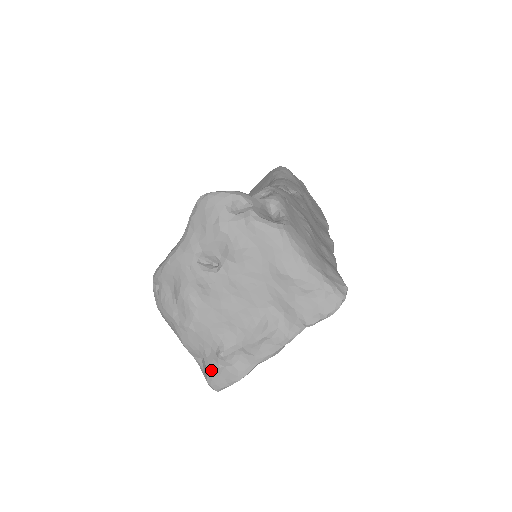
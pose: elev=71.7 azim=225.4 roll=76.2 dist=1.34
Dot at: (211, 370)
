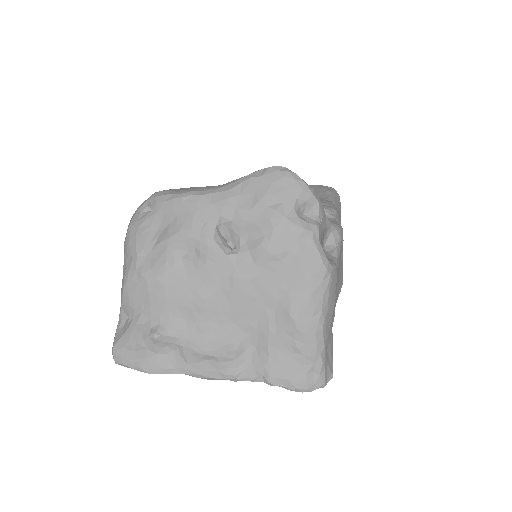
Dot at: (130, 339)
